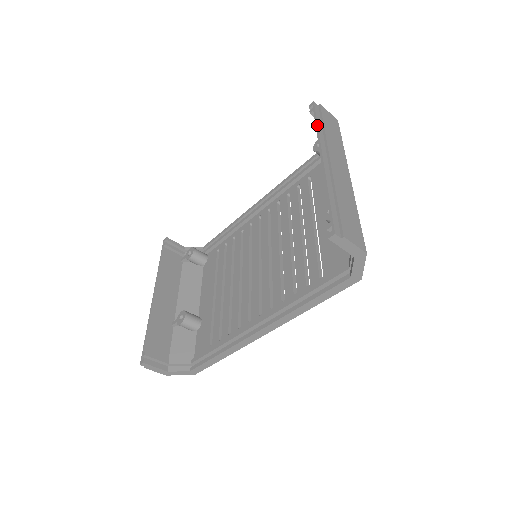
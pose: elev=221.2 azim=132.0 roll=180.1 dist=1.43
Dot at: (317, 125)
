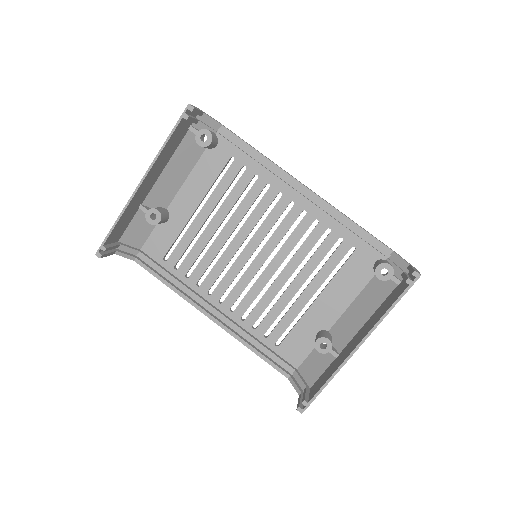
Dot at: occluded
